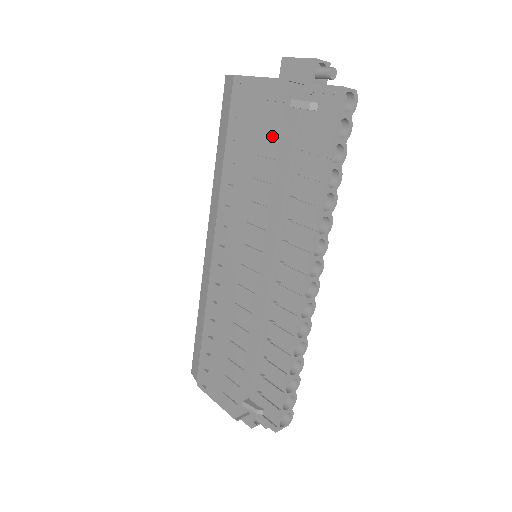
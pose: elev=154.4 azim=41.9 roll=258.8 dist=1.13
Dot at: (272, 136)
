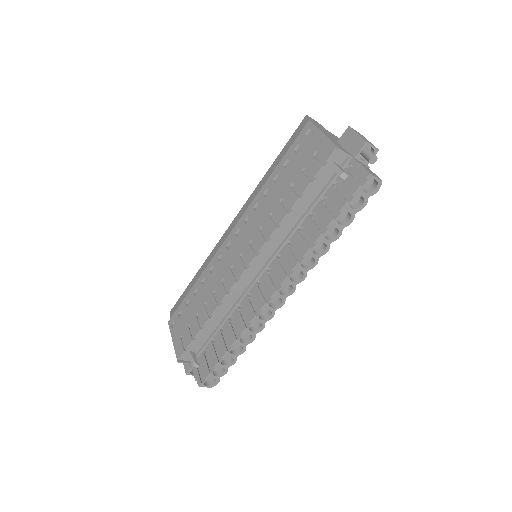
Dot at: (306, 179)
